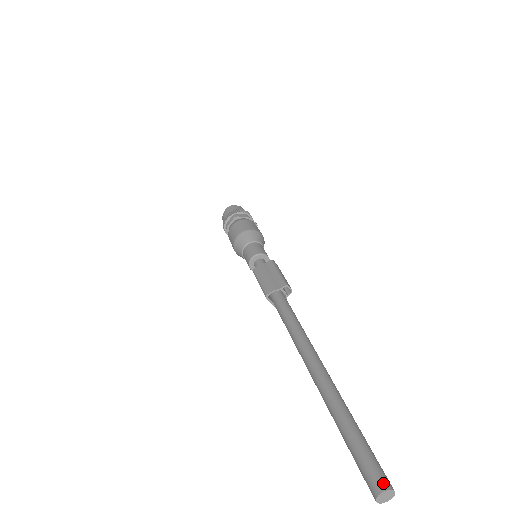
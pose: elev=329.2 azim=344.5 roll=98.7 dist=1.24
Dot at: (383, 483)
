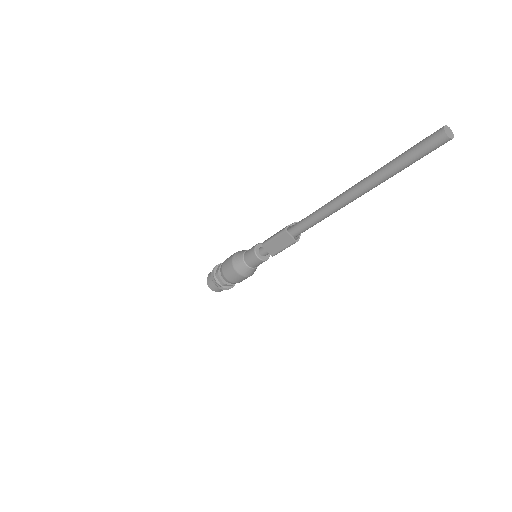
Dot at: (441, 128)
